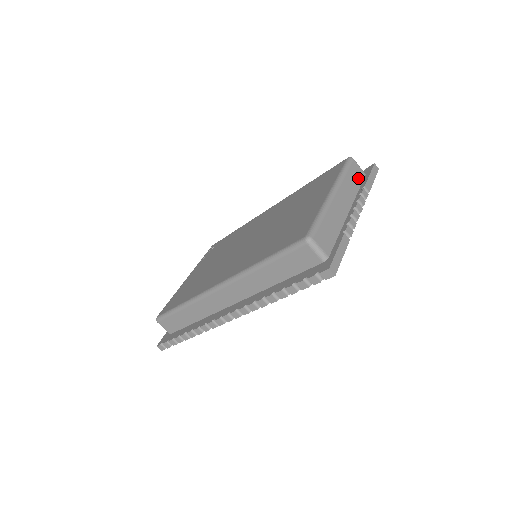
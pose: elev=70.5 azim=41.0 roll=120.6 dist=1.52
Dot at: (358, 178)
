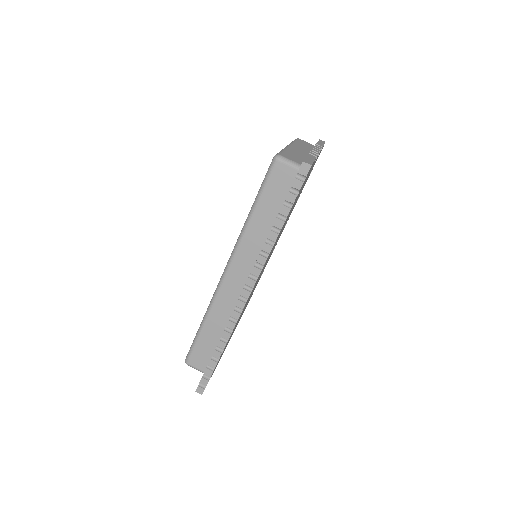
Dot at: (309, 146)
